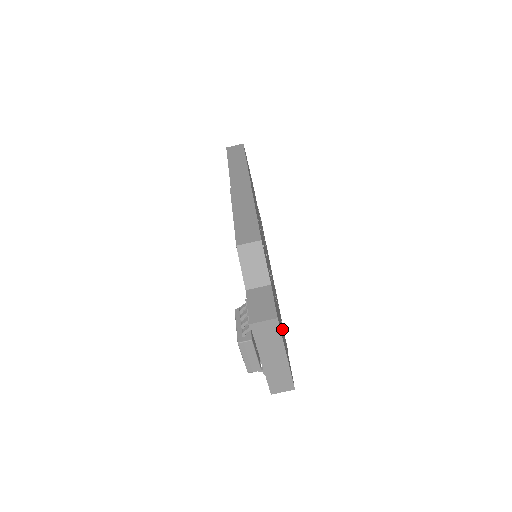
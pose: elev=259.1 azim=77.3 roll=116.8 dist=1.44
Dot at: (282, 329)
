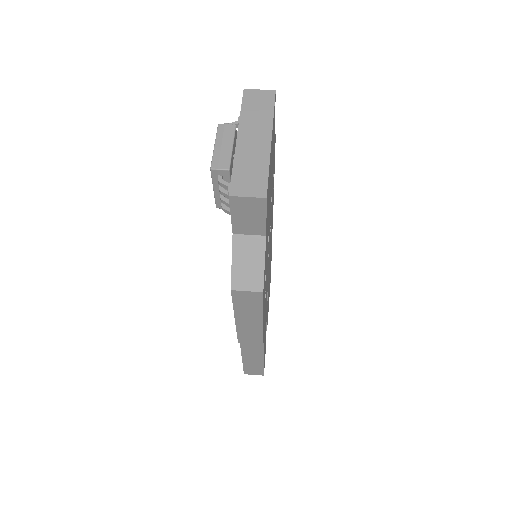
Dot at: occluded
